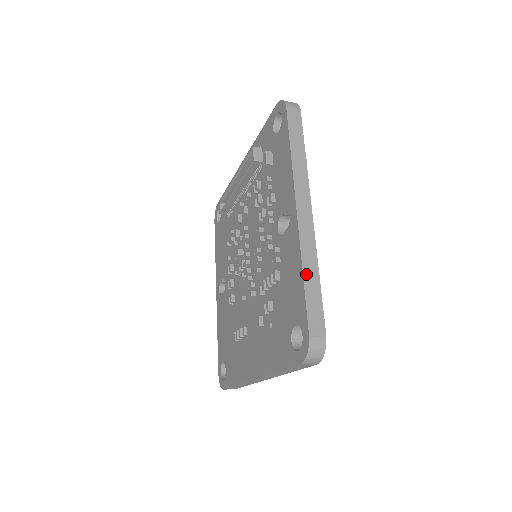
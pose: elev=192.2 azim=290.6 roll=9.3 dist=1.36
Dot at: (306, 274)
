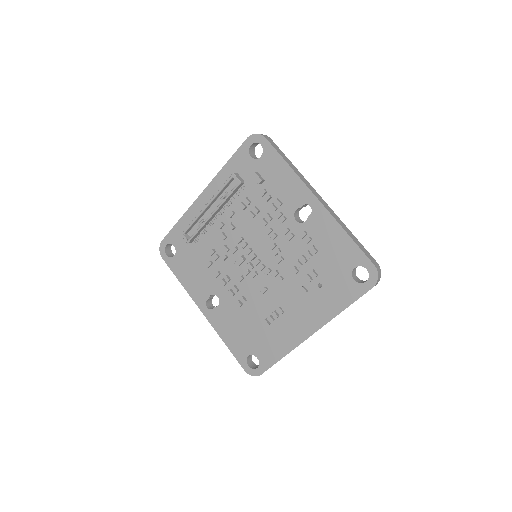
Dot at: (348, 234)
